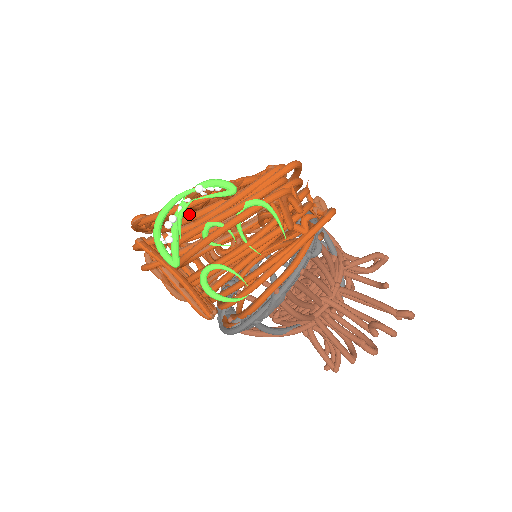
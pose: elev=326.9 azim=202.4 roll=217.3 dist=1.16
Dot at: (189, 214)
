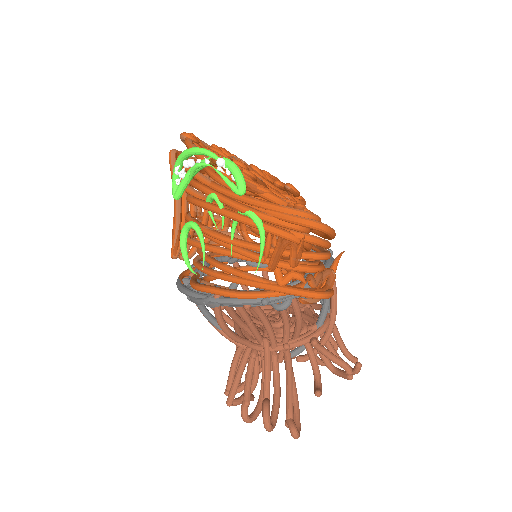
Dot at: occluded
